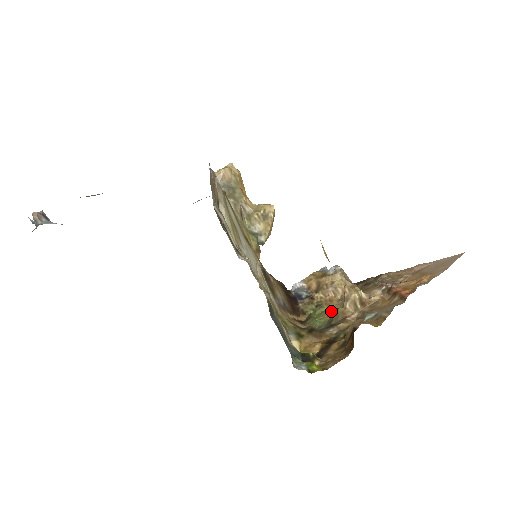
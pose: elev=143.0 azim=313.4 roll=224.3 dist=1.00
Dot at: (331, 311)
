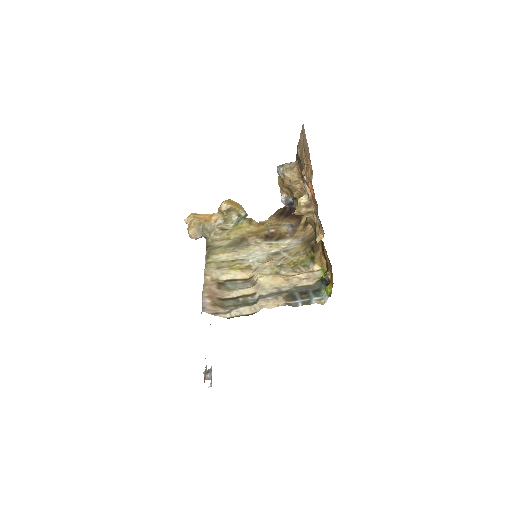
Dot at: occluded
